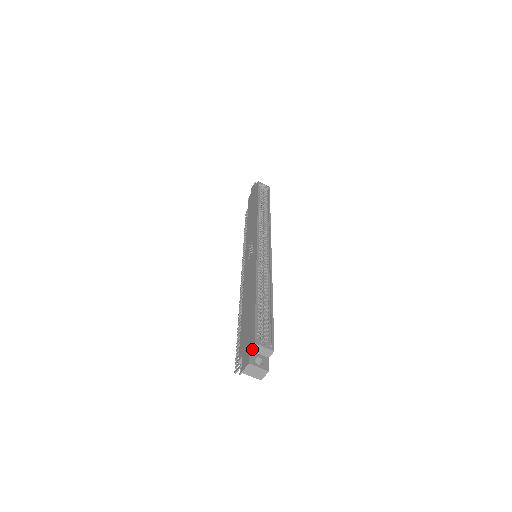
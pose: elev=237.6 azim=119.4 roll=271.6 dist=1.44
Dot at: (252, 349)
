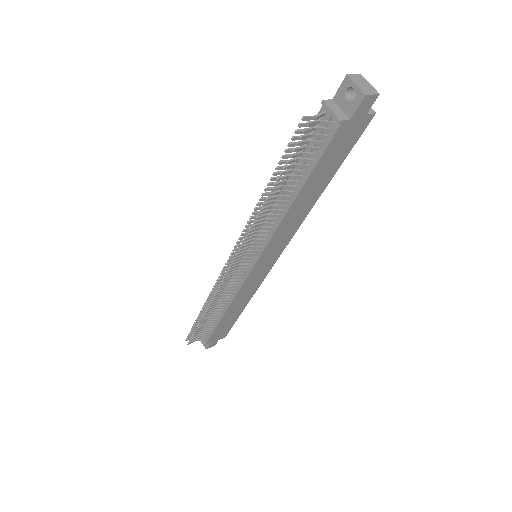
Dot at: occluded
